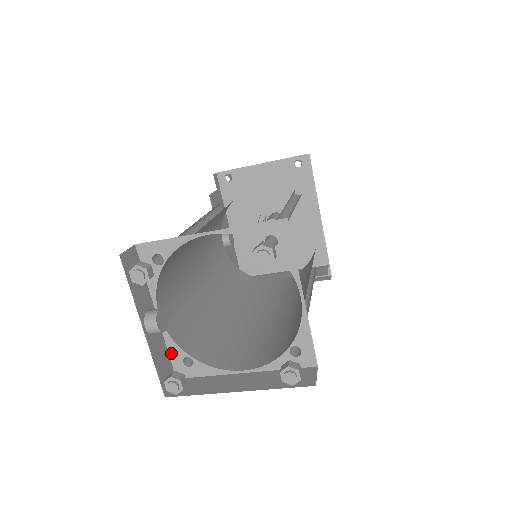
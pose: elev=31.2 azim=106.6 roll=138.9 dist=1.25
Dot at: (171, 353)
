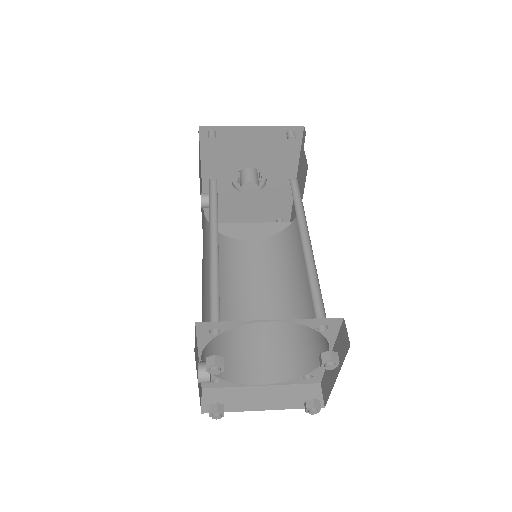
Dot at: occluded
